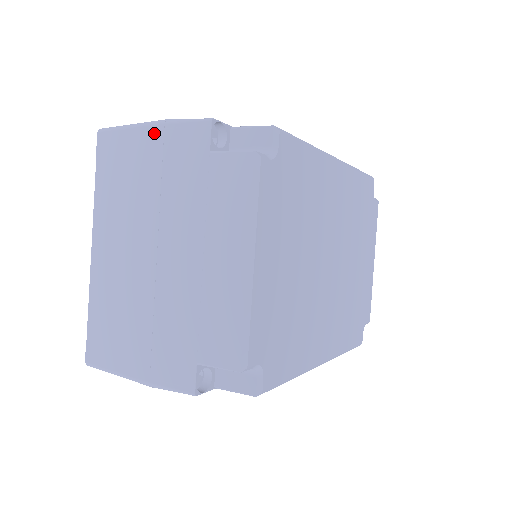
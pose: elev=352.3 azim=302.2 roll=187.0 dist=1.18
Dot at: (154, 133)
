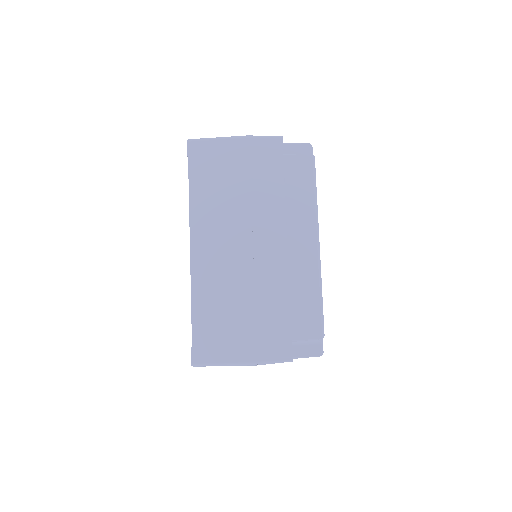
Dot at: occluded
